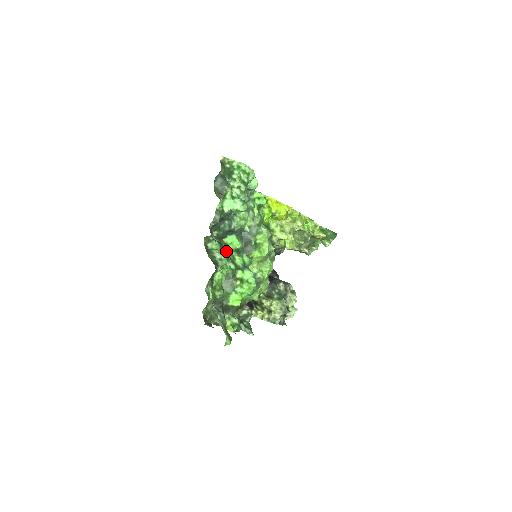
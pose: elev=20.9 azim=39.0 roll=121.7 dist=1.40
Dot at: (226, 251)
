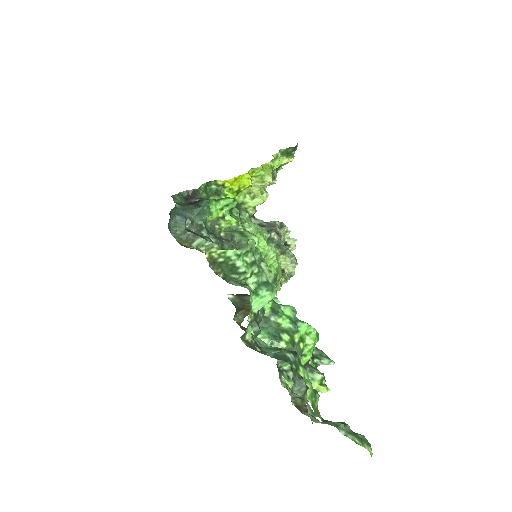
Dot at: (294, 358)
